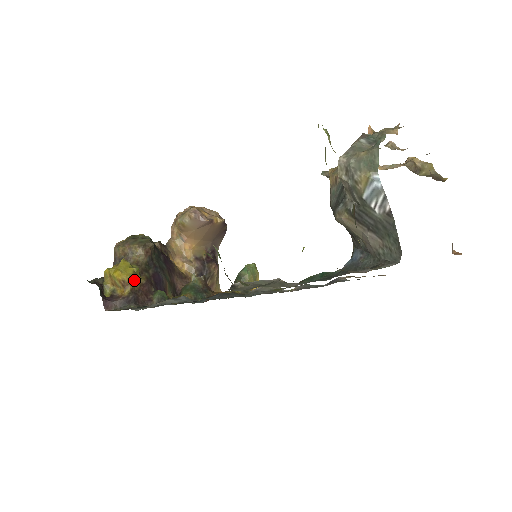
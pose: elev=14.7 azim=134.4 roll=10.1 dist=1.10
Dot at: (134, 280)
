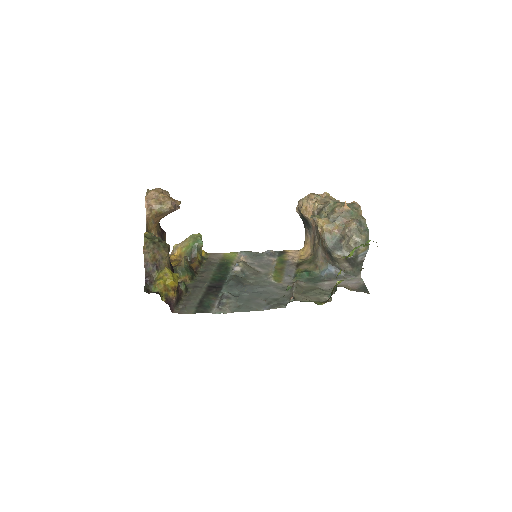
Dot at: occluded
